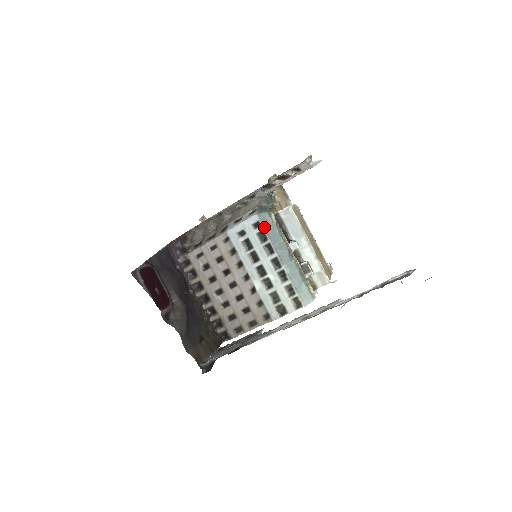
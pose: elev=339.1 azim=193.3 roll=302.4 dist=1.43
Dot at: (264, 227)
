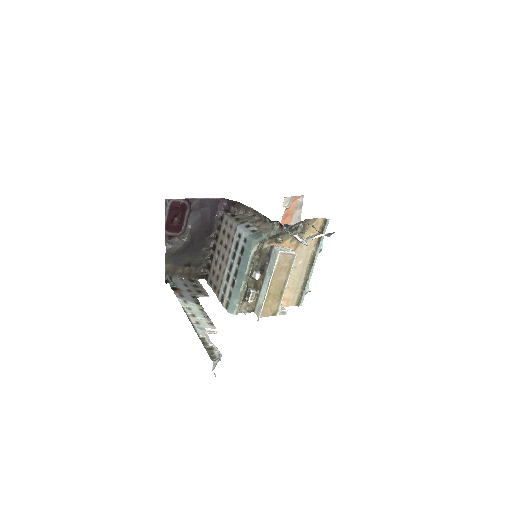
Dot at: (246, 246)
